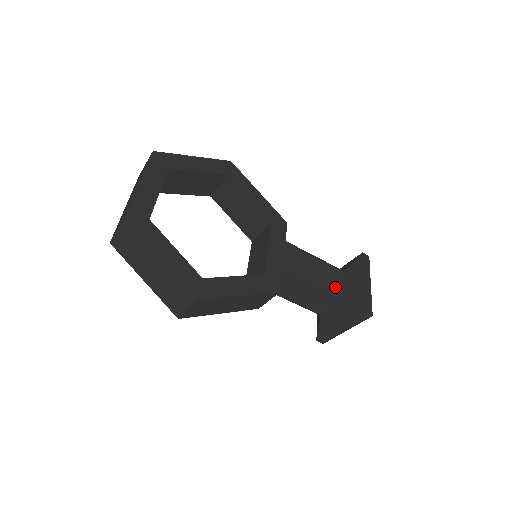
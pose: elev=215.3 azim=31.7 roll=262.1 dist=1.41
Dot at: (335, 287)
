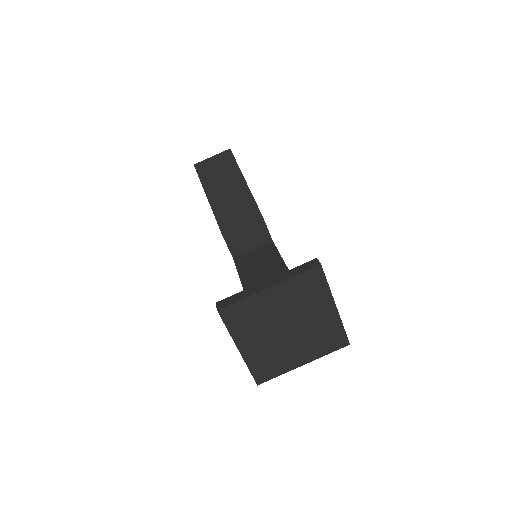
Dot at: occluded
